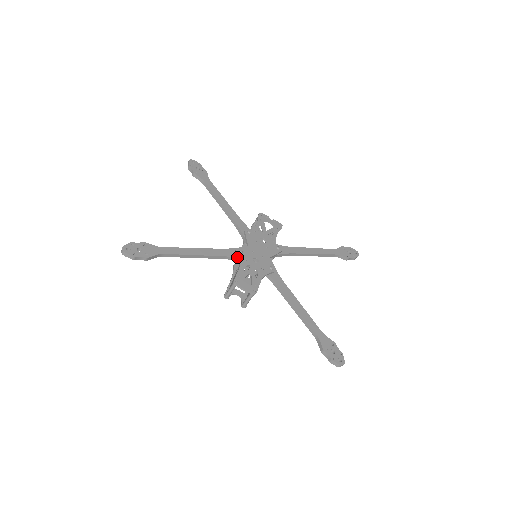
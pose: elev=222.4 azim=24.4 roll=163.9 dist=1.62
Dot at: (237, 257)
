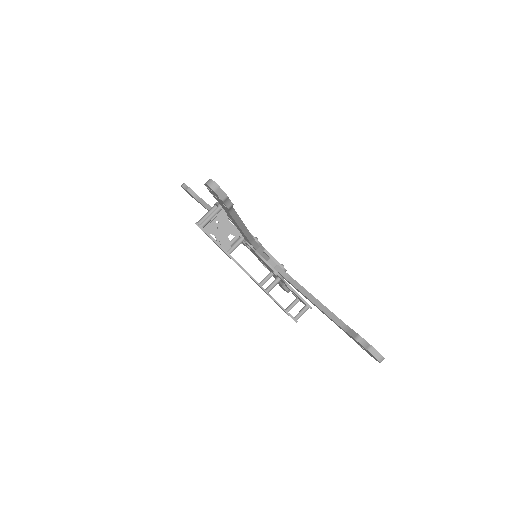
Dot at: occluded
